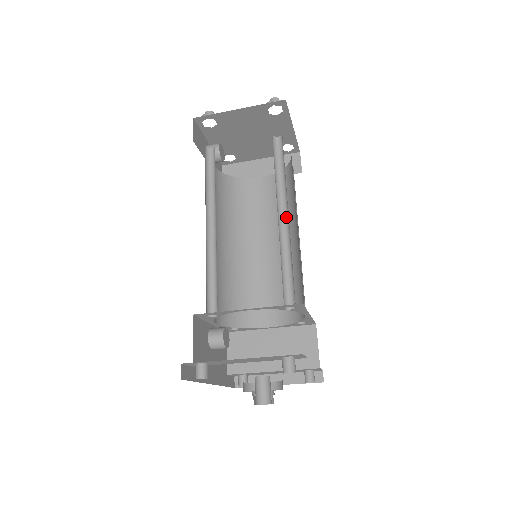
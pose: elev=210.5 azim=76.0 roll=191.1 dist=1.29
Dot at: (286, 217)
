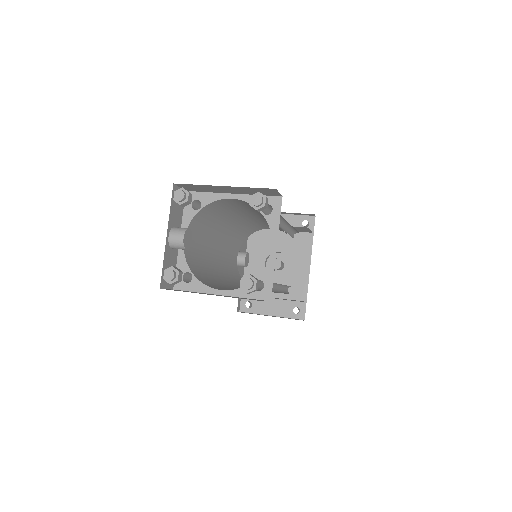
Dot at: occluded
